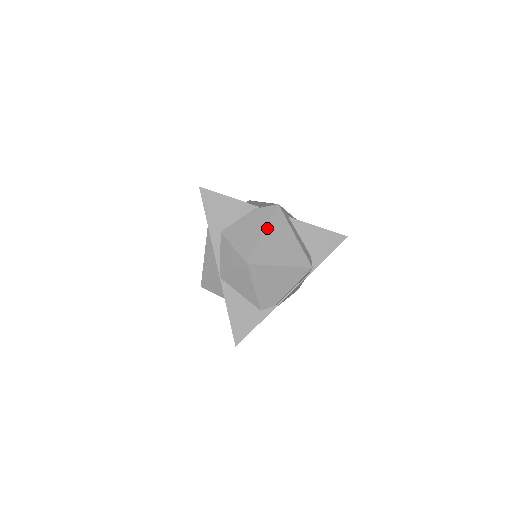
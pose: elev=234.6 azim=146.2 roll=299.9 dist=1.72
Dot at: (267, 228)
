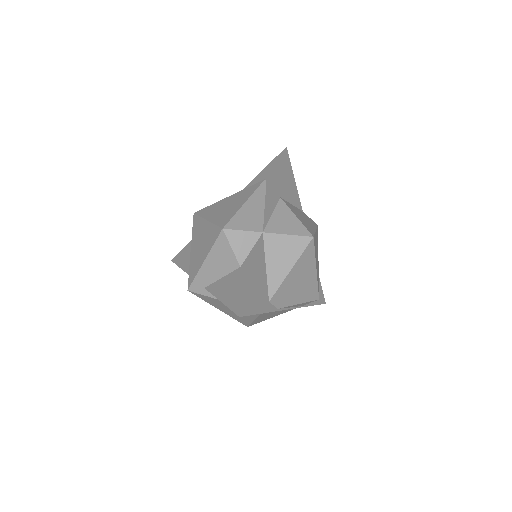
Dot at: (316, 230)
